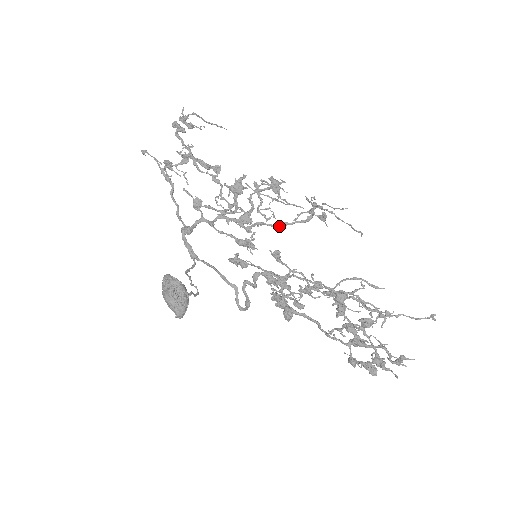
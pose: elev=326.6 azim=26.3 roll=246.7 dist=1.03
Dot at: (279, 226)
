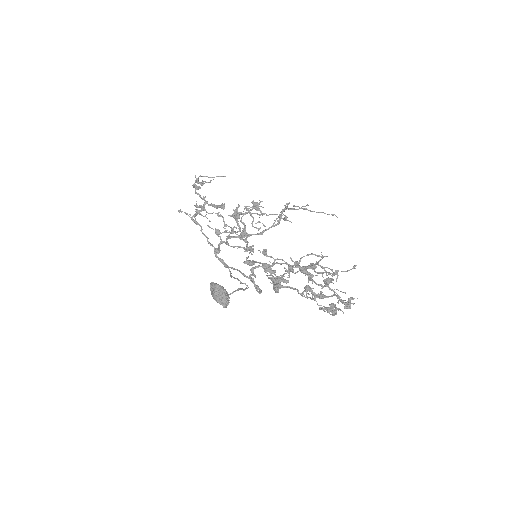
Dot at: (261, 233)
